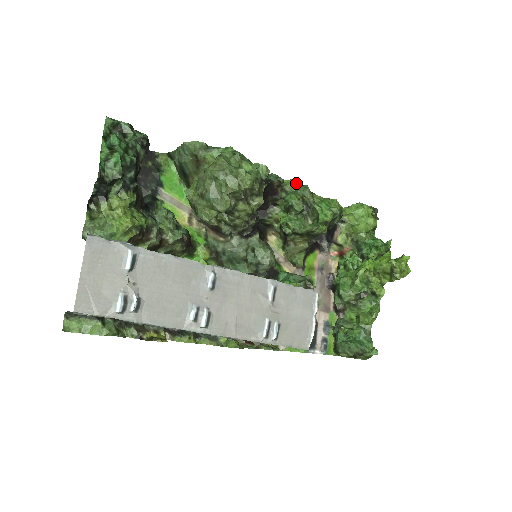
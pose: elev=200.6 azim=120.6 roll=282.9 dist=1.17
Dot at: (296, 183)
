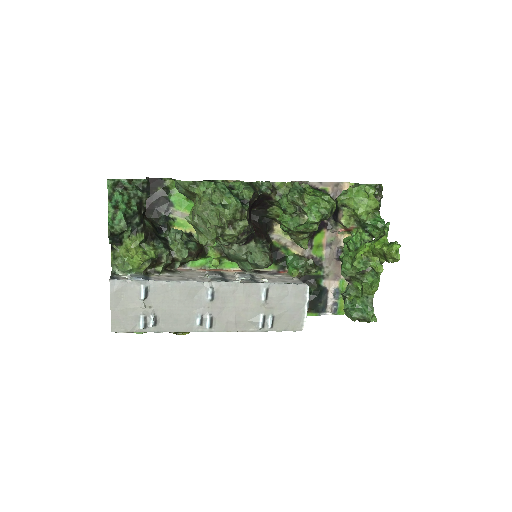
Dot at: (289, 185)
